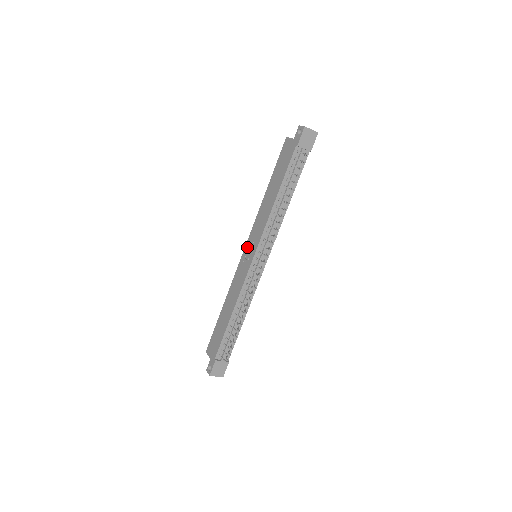
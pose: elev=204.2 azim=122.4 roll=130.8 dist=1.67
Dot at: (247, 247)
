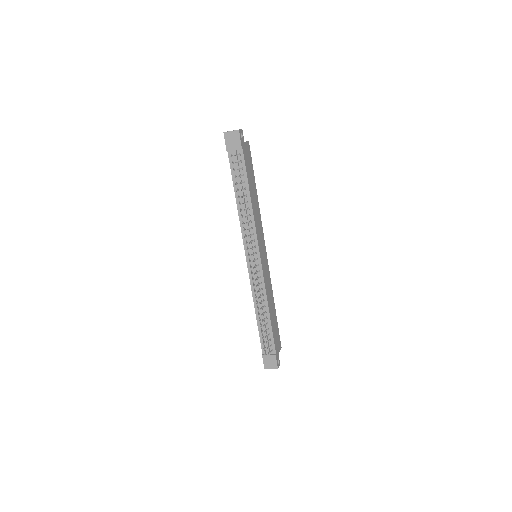
Dot at: occluded
